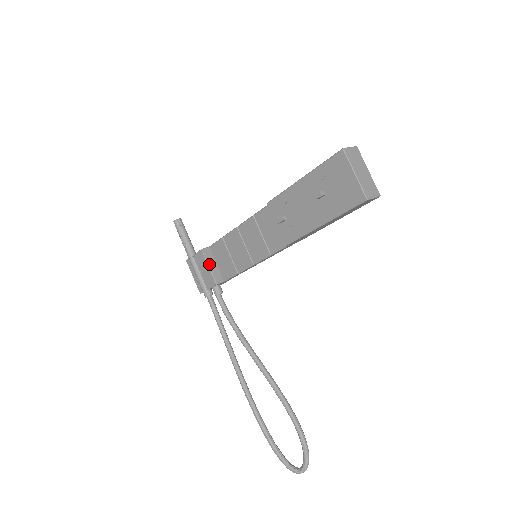
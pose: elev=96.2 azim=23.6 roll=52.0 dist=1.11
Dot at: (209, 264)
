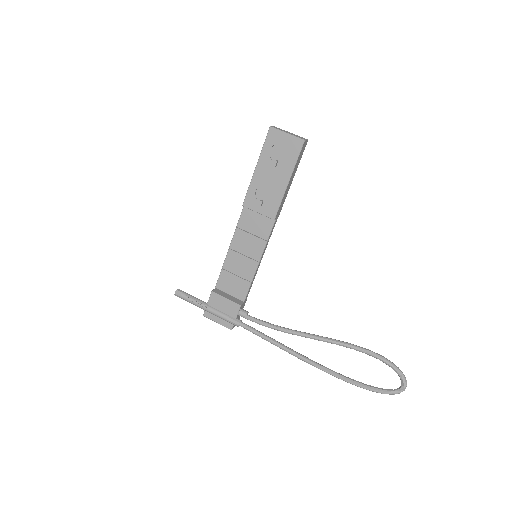
Dot at: (225, 297)
